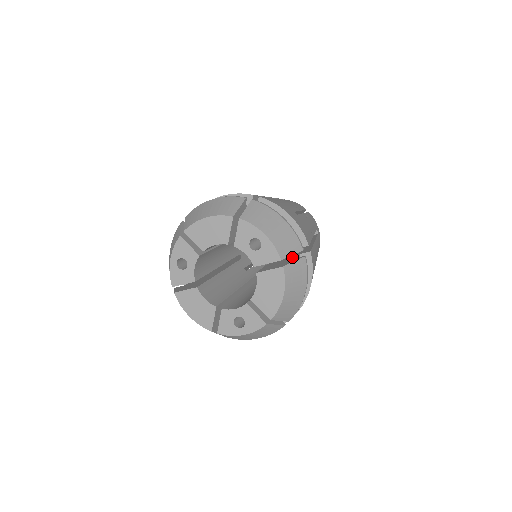
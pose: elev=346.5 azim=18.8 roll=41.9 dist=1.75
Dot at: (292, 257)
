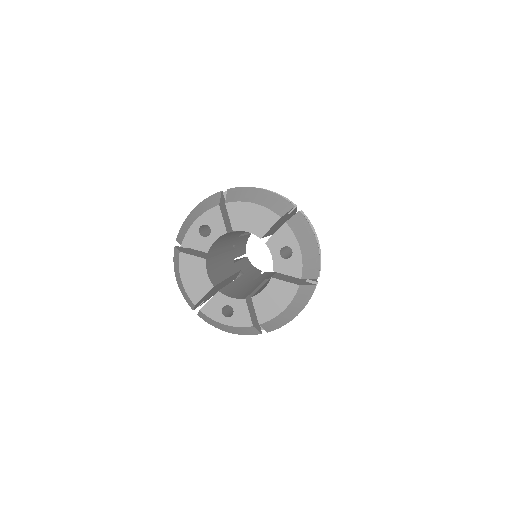
Dot at: (301, 279)
